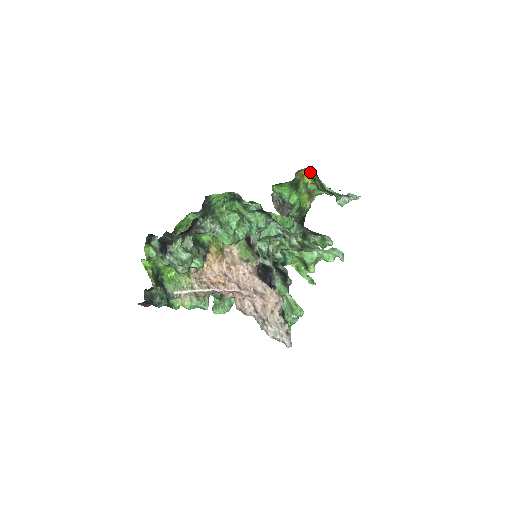
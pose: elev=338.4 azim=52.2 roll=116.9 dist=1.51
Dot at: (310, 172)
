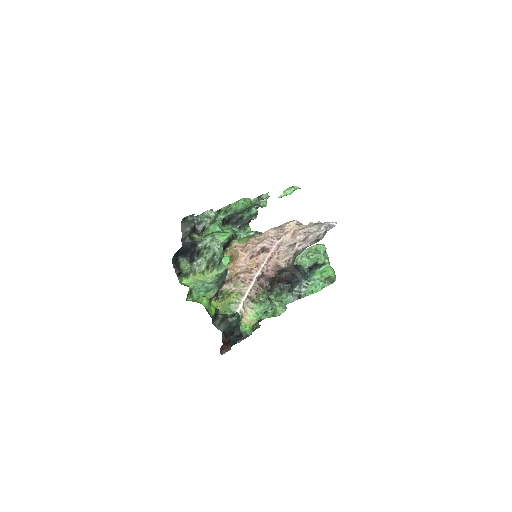
Dot at: occluded
